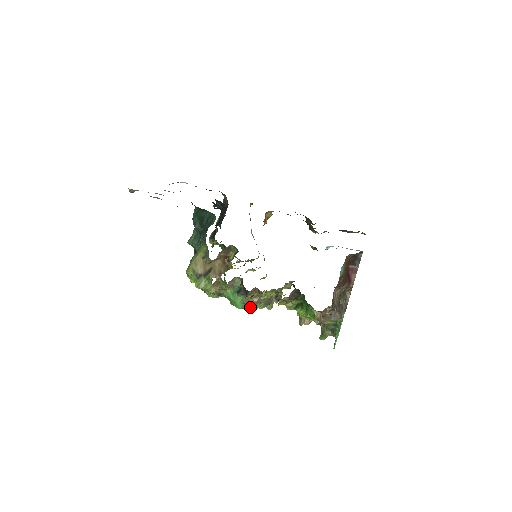
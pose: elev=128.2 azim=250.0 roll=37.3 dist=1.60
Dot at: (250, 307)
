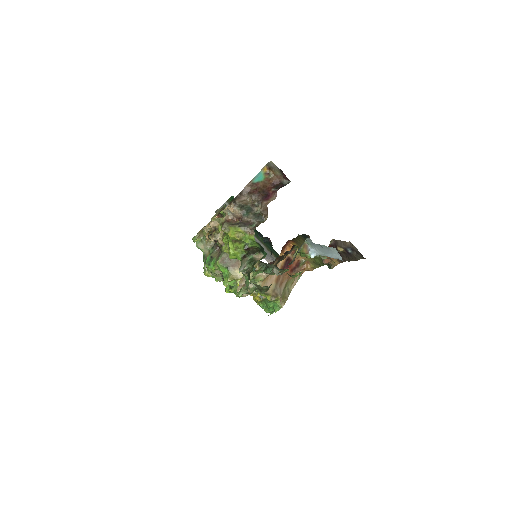
Dot at: (213, 266)
